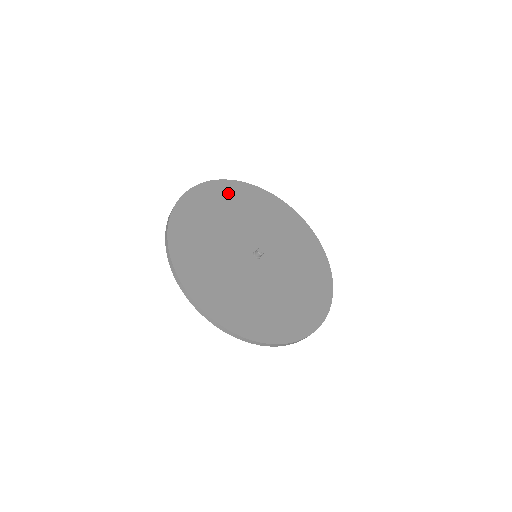
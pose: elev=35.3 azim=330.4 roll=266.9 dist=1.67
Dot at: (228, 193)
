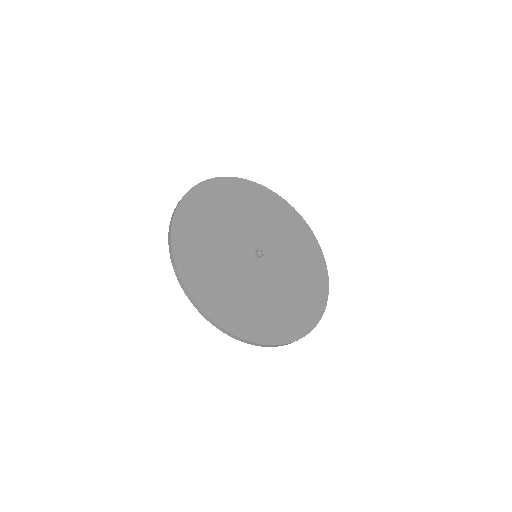
Dot at: (210, 197)
